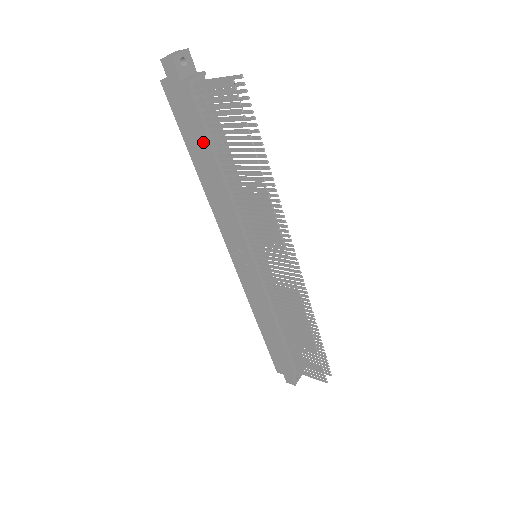
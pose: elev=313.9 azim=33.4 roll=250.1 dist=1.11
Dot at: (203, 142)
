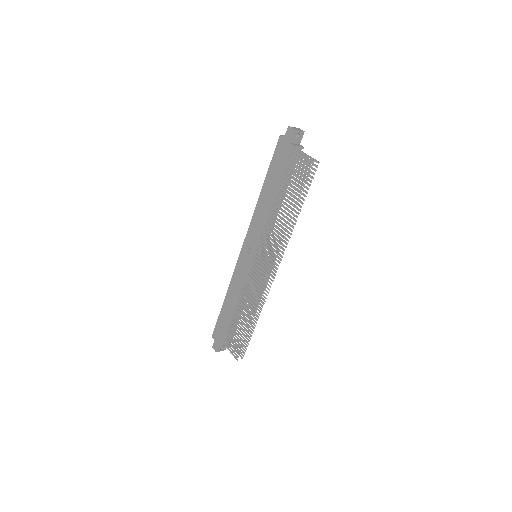
Dot at: (277, 177)
